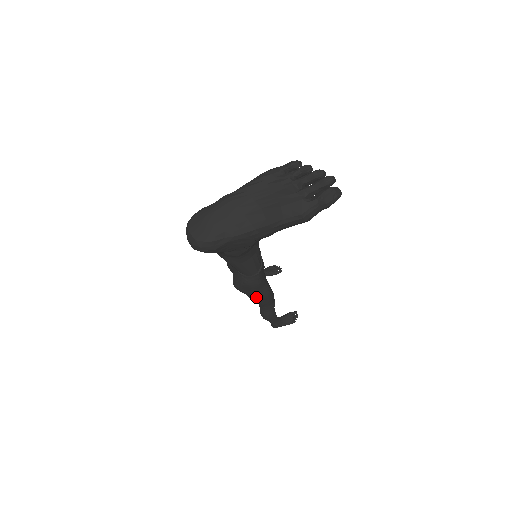
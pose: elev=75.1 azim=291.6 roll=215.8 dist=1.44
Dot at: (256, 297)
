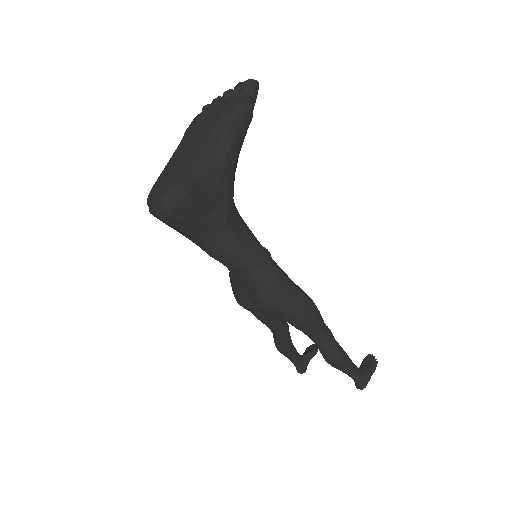
Dot at: (296, 306)
